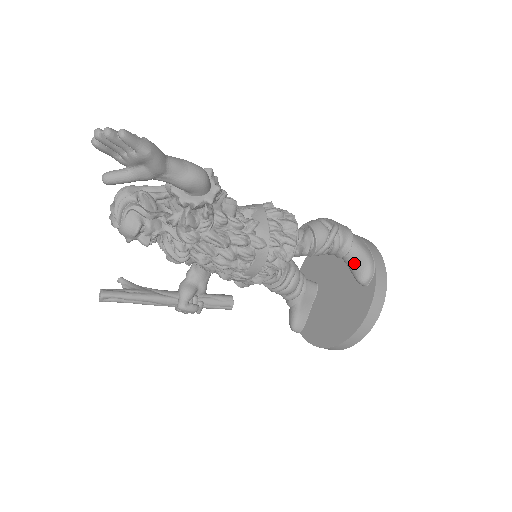
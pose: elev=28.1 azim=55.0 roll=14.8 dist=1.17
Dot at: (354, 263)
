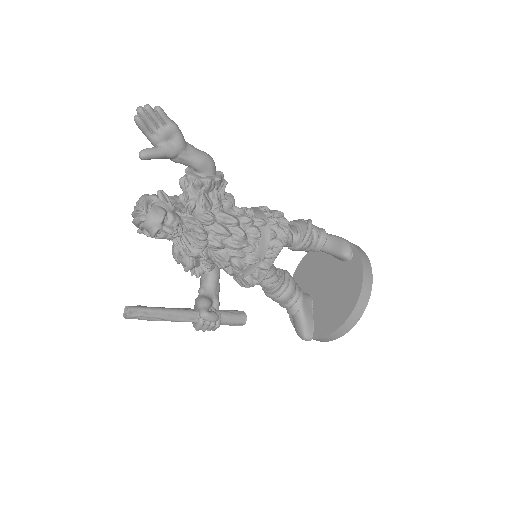
Dot at: (334, 245)
